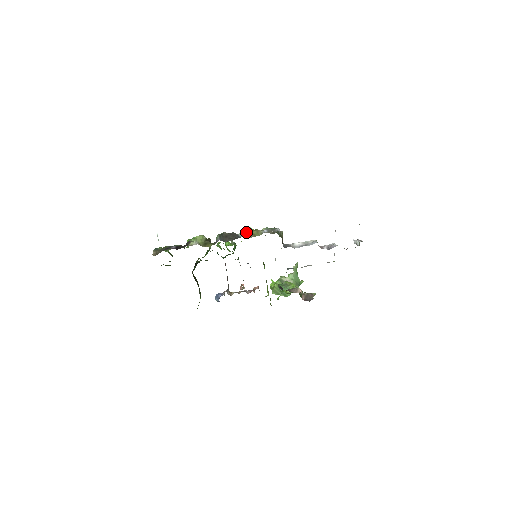
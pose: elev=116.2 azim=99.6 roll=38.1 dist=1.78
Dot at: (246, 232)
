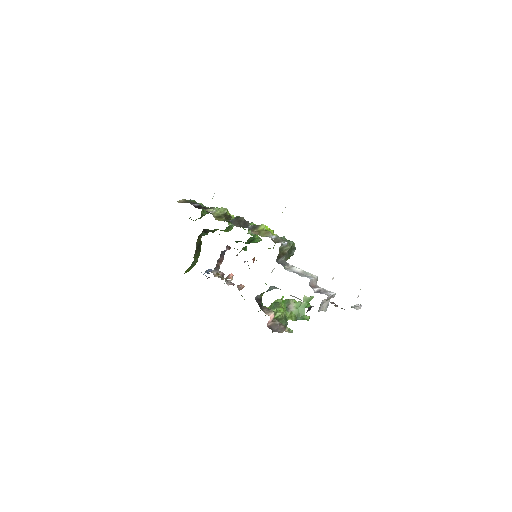
Dot at: (257, 227)
